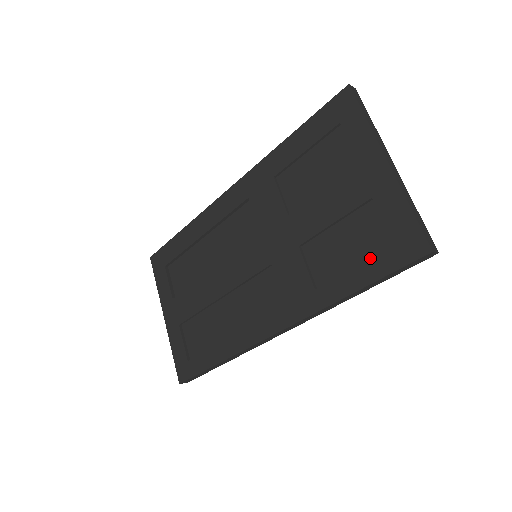
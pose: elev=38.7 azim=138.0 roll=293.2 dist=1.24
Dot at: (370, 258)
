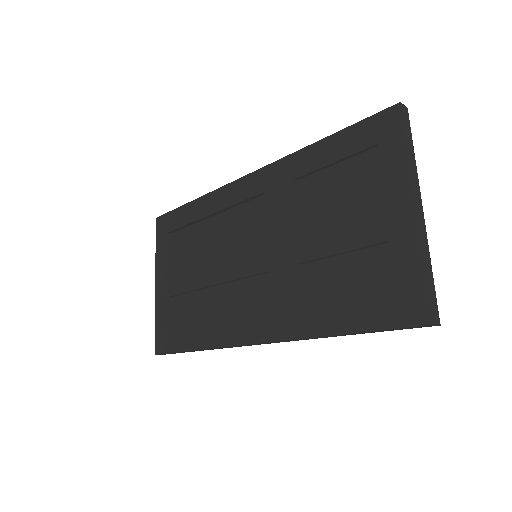
Dot at: (367, 305)
